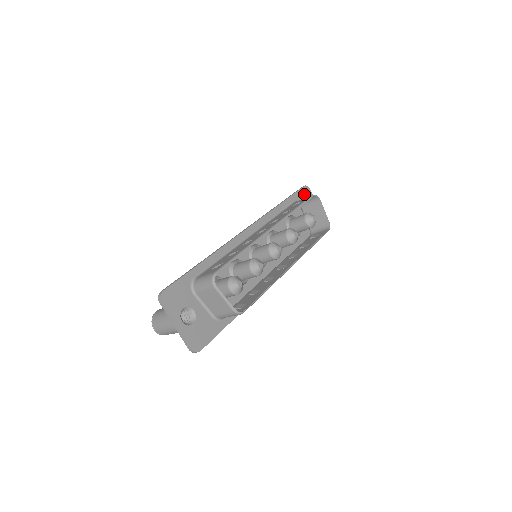
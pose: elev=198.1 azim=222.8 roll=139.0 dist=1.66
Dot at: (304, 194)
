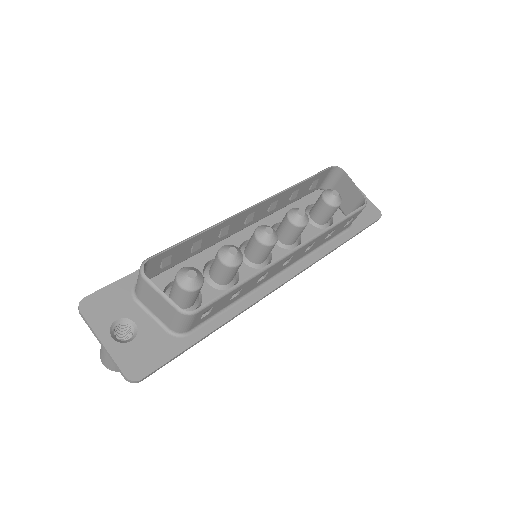
Dot at: occluded
